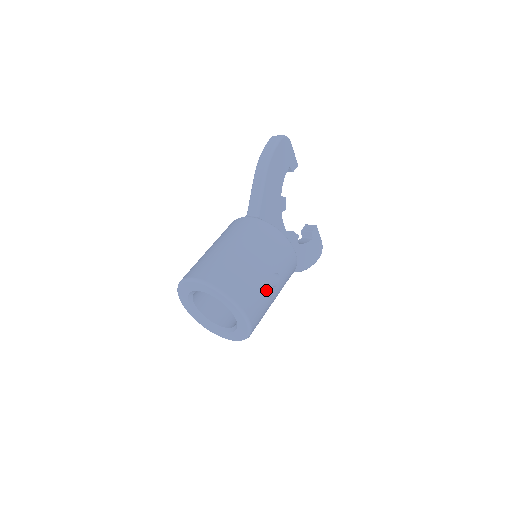
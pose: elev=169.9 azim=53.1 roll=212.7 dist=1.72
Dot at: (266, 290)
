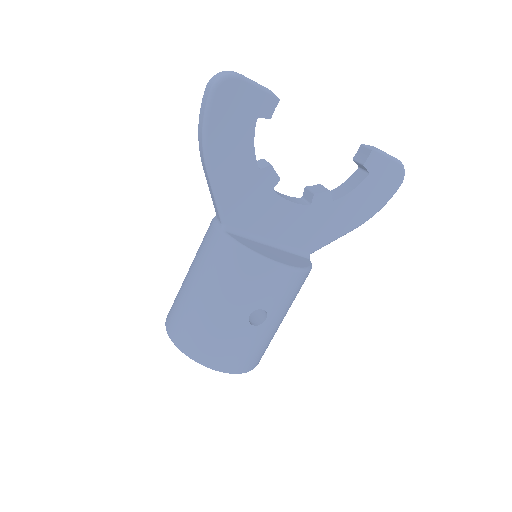
Dot at: (245, 335)
